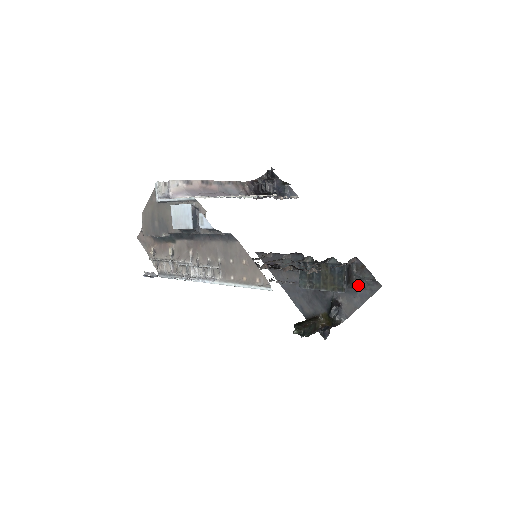
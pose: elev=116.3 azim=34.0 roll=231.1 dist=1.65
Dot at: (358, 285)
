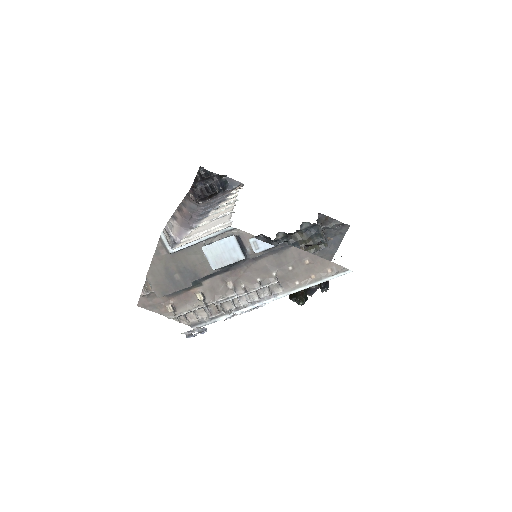
Dot at: (328, 235)
